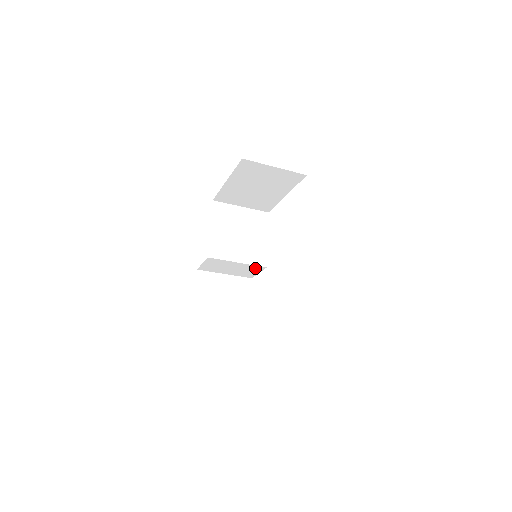
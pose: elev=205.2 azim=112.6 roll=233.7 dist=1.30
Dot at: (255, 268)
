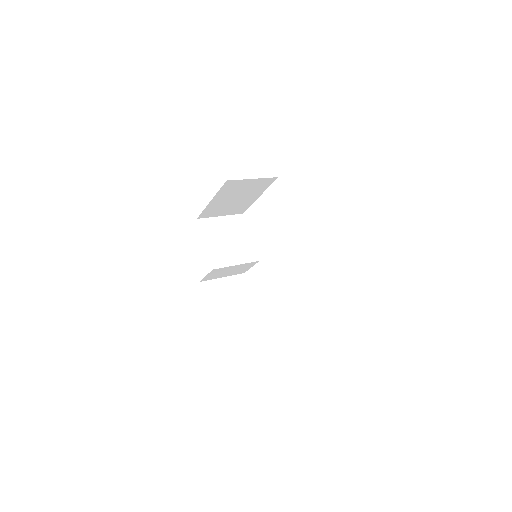
Dot at: (249, 264)
